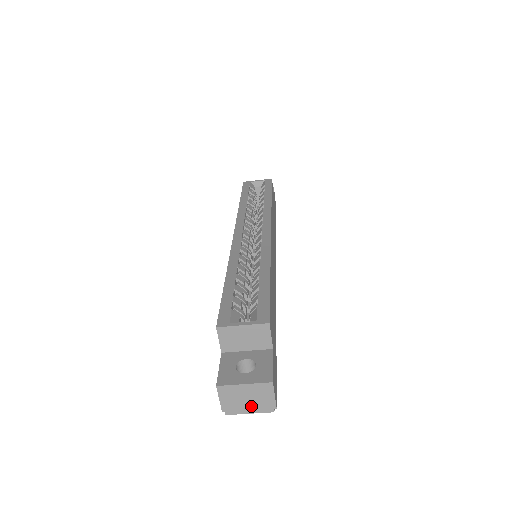
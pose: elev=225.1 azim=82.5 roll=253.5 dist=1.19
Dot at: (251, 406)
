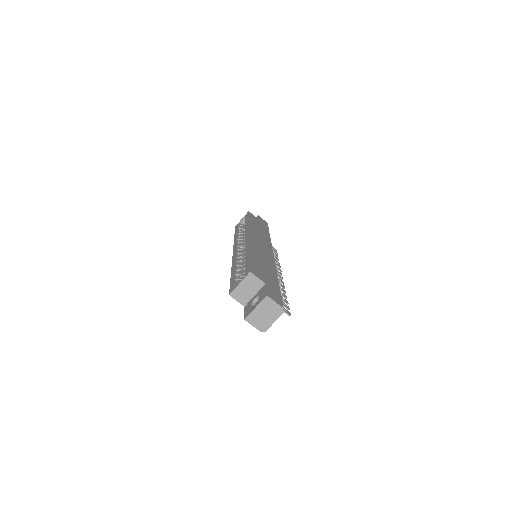
Dot at: (271, 317)
